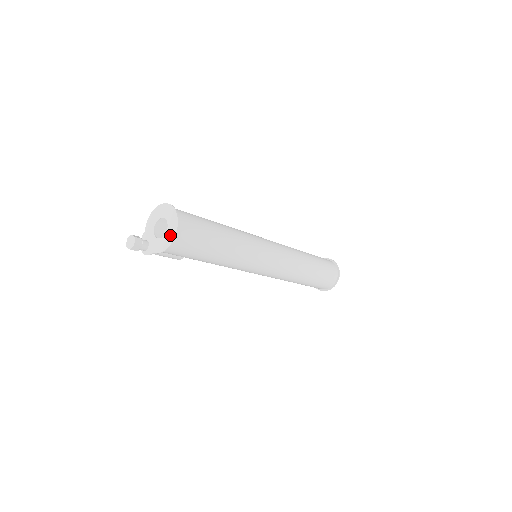
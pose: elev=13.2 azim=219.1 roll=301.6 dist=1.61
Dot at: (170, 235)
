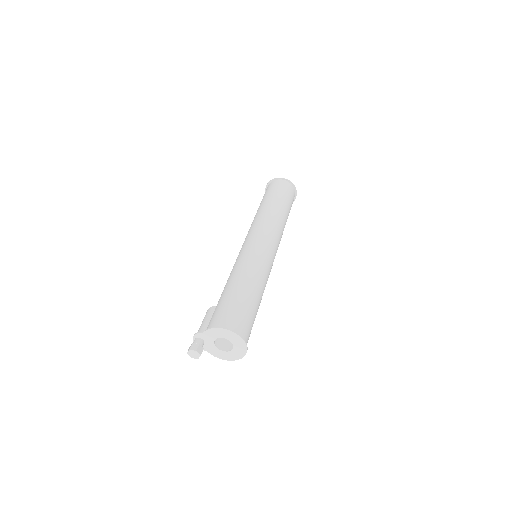
Dot at: (232, 356)
